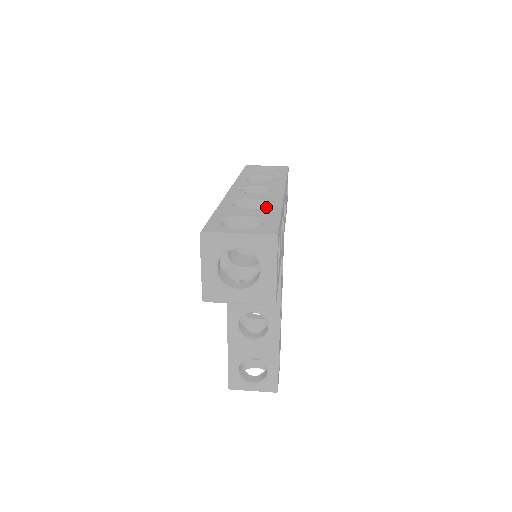
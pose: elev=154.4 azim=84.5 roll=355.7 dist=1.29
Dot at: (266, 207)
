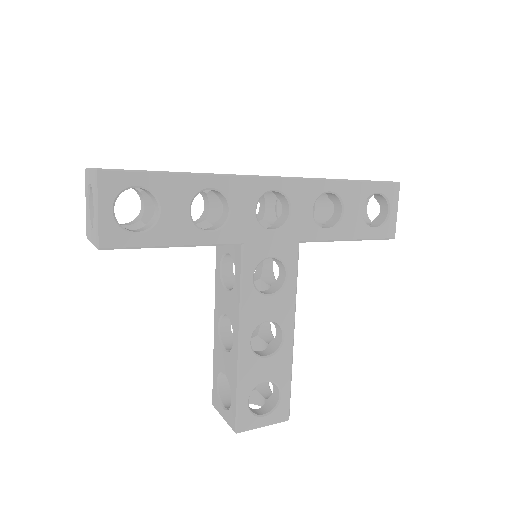
Dot at: occluded
